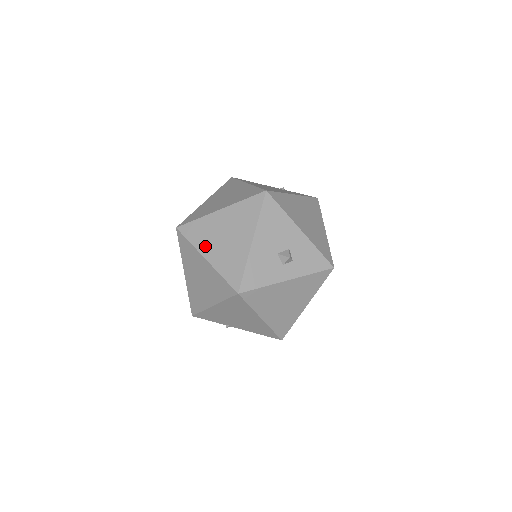
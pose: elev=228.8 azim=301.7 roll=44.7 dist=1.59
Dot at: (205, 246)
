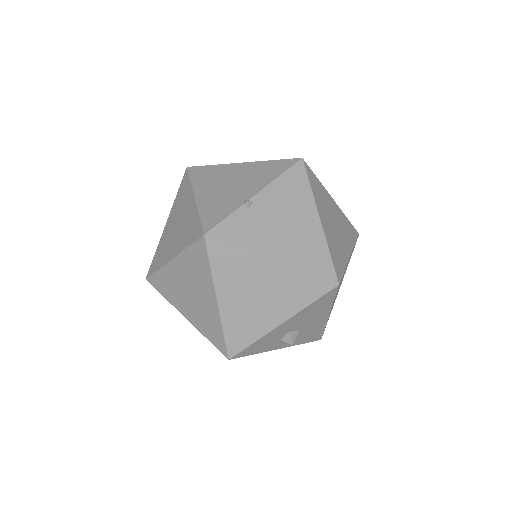
Dot at: occluded
